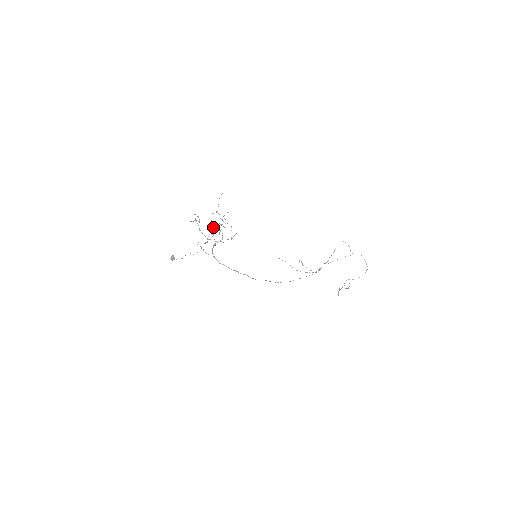
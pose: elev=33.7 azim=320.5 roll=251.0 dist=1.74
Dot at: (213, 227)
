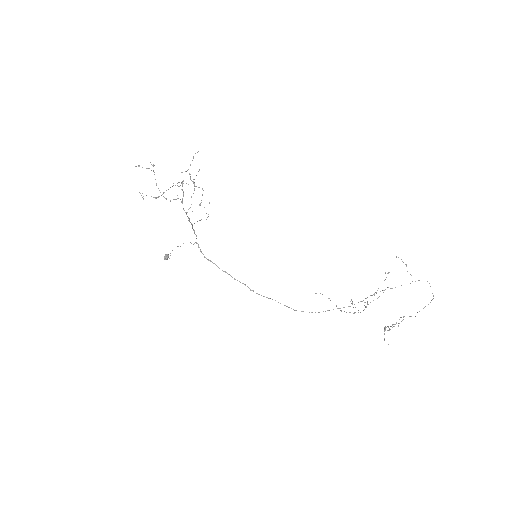
Dot at: (183, 192)
